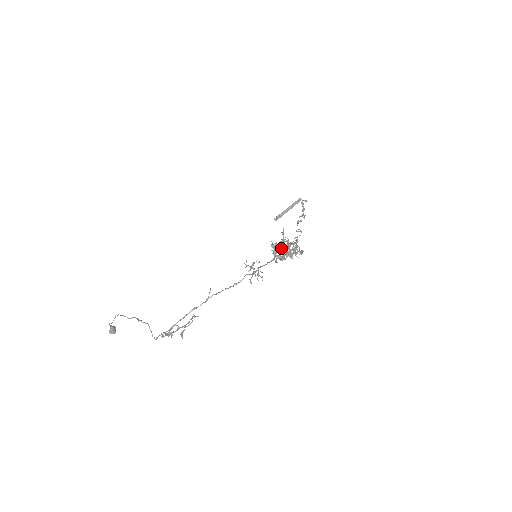
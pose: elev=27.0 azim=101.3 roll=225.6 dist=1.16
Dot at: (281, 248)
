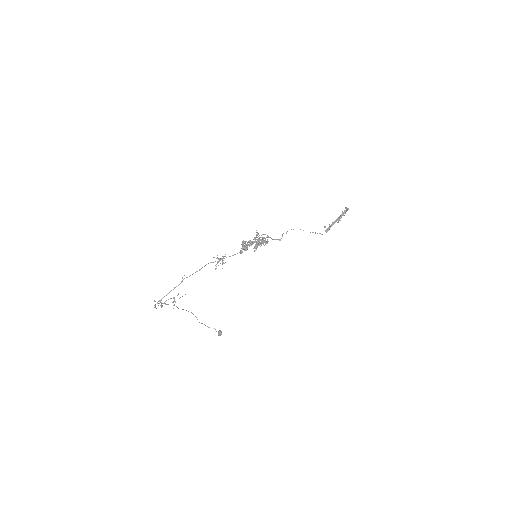
Dot at: occluded
